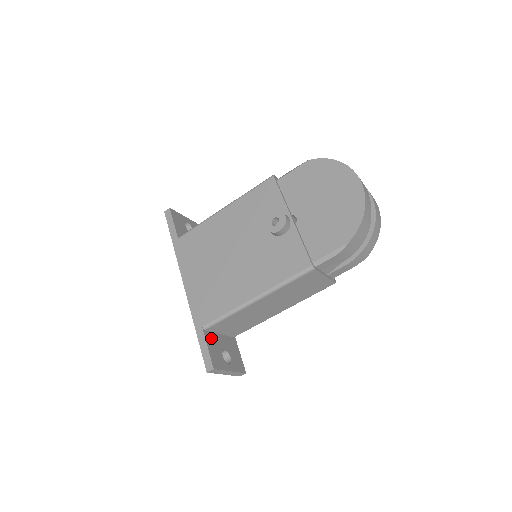
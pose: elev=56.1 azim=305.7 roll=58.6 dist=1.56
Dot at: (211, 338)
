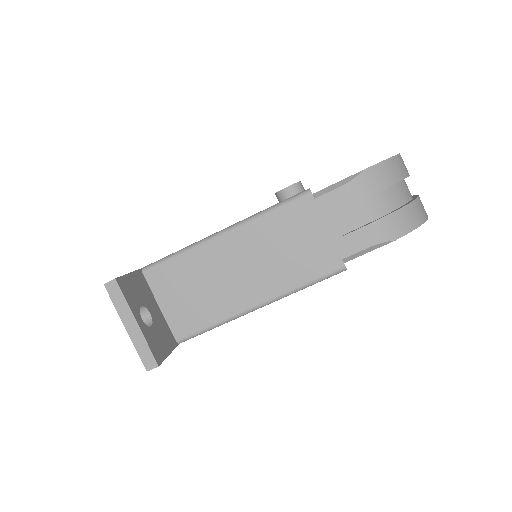
Dot at: (143, 284)
